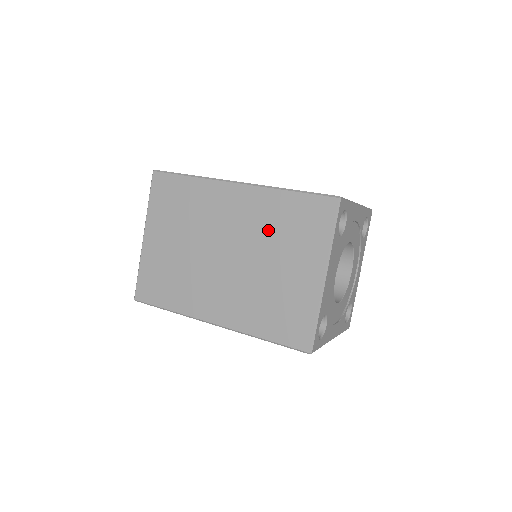
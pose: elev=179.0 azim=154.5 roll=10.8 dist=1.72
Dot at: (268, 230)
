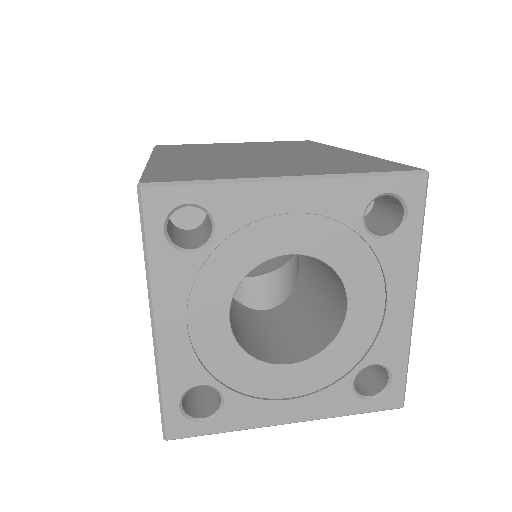
Dot at: occluded
